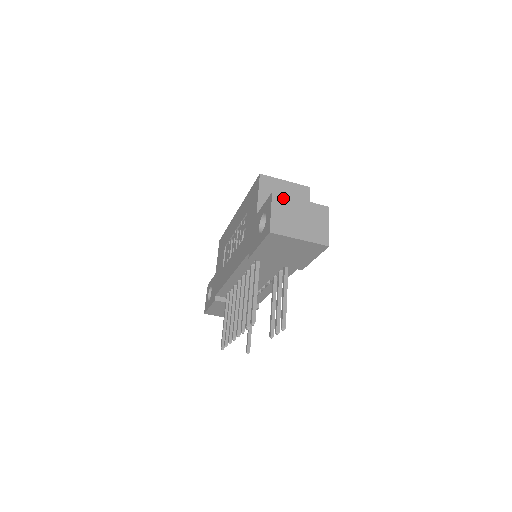
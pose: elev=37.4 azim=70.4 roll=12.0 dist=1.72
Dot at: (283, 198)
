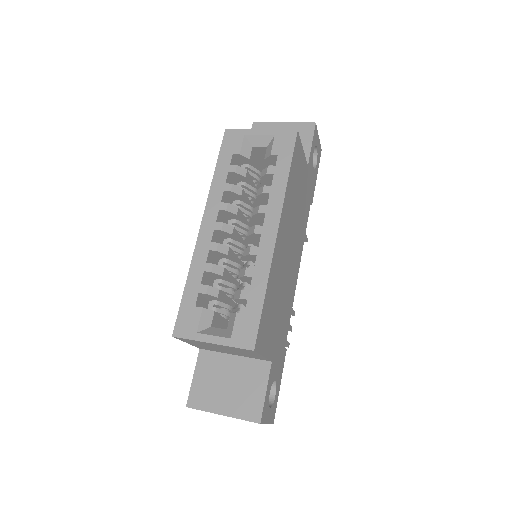
Dot at: (201, 410)
